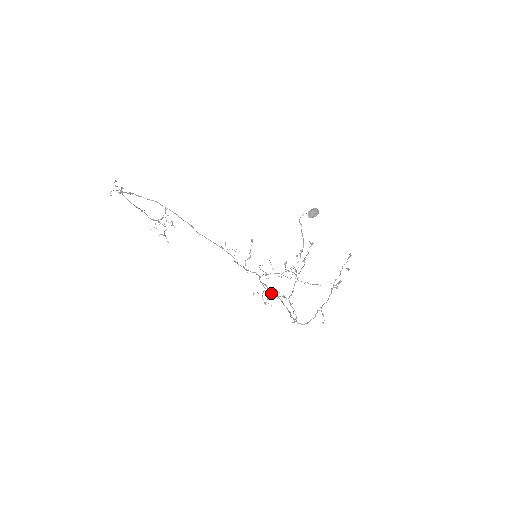
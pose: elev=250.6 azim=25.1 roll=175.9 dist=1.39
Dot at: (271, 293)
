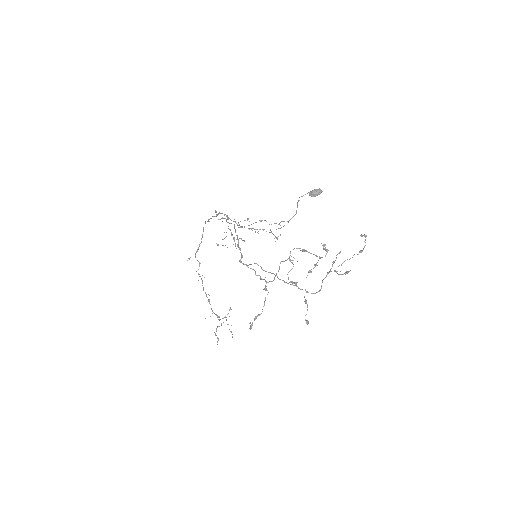
Dot at: occluded
